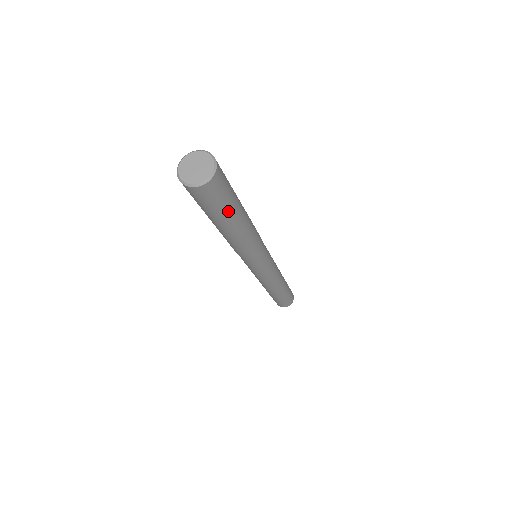
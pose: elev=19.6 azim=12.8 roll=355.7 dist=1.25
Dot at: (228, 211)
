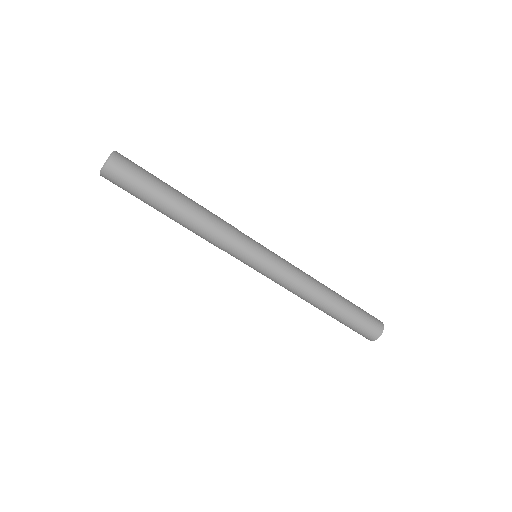
Dot at: (154, 184)
